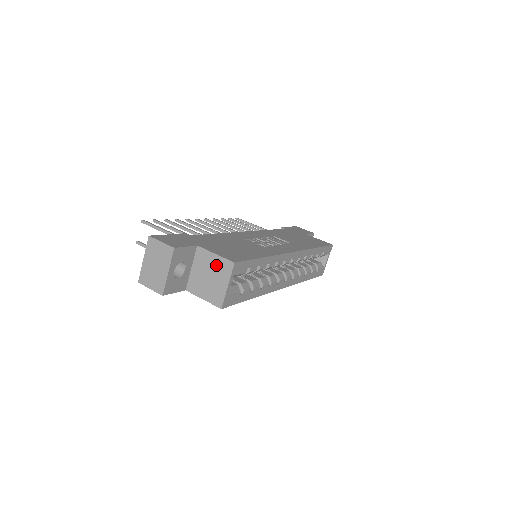
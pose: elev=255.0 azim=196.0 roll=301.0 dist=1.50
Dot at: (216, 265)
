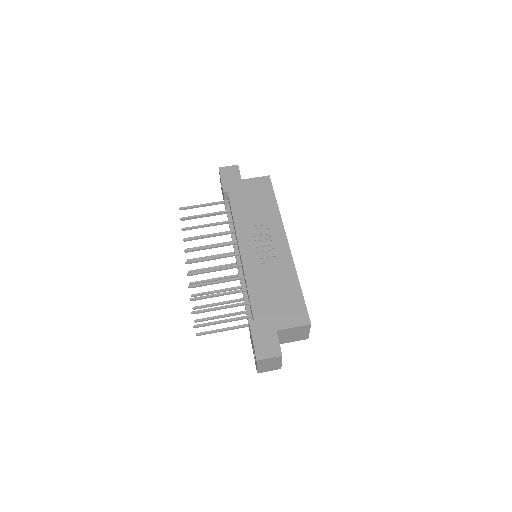
Dot at: (297, 330)
